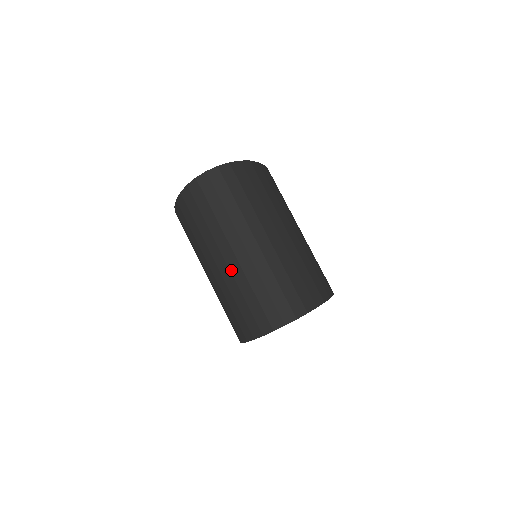
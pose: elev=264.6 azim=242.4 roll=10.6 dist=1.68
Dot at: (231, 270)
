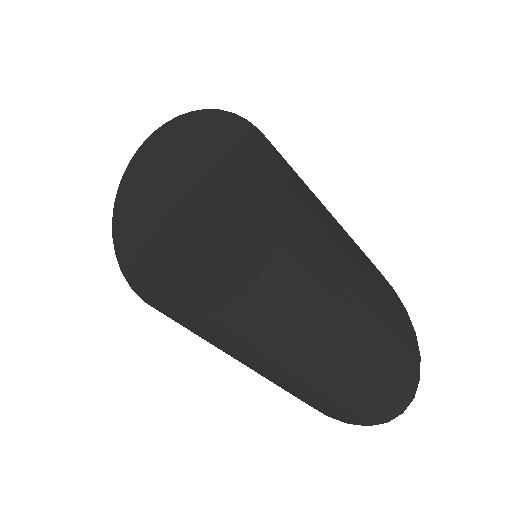
Dot at: (316, 390)
